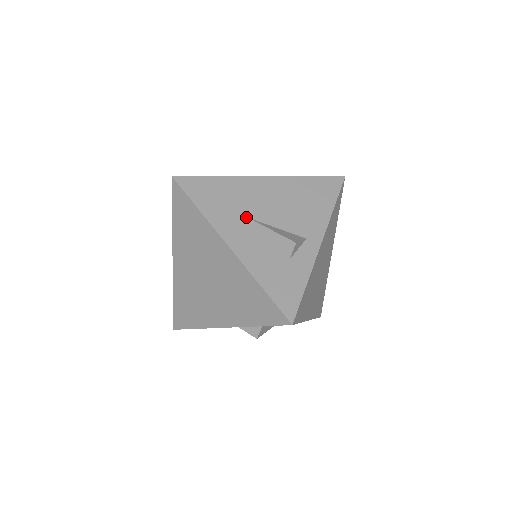
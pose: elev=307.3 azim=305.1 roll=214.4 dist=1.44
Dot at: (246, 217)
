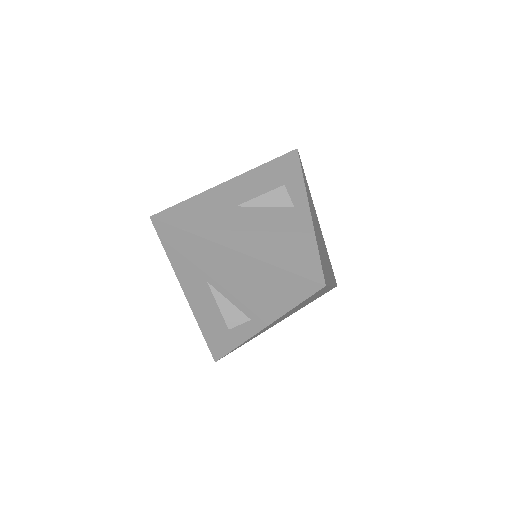
Dot at: (205, 280)
